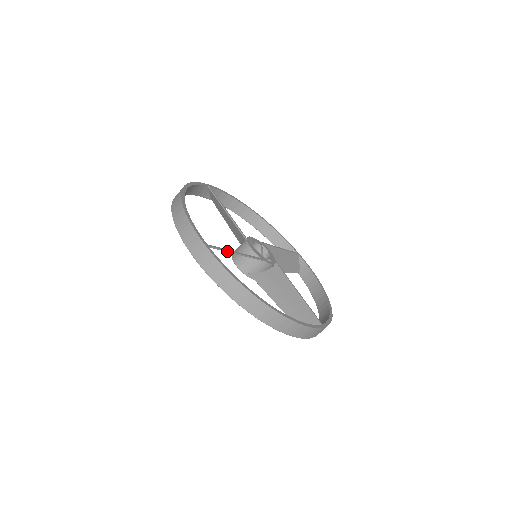
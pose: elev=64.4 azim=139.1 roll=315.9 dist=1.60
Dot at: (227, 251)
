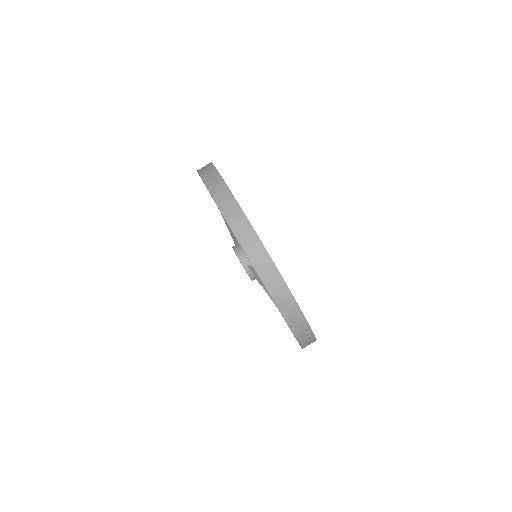
Dot at: occluded
